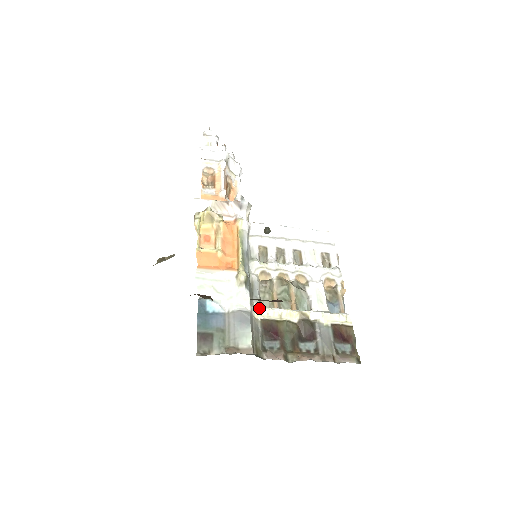
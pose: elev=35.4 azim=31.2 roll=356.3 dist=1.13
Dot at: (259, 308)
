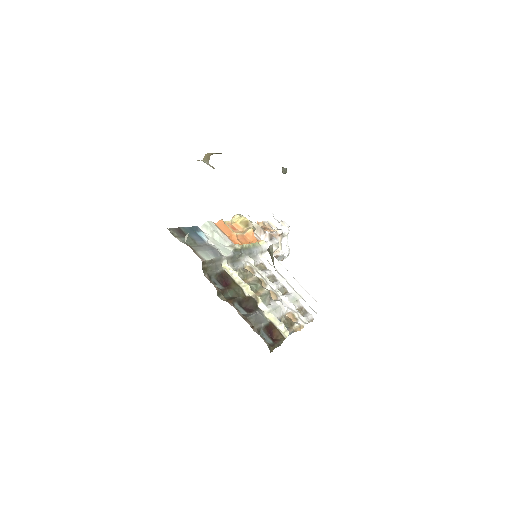
Dot at: (230, 266)
